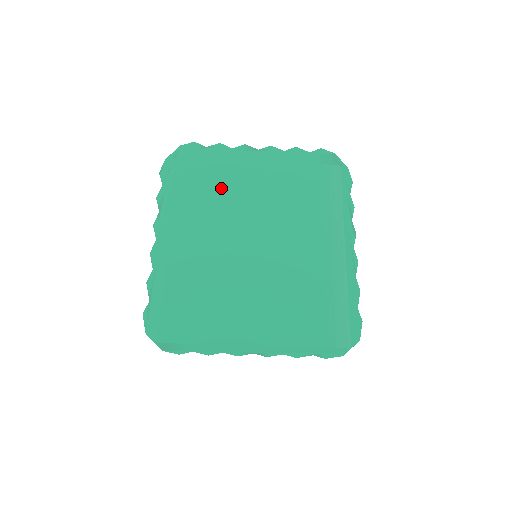
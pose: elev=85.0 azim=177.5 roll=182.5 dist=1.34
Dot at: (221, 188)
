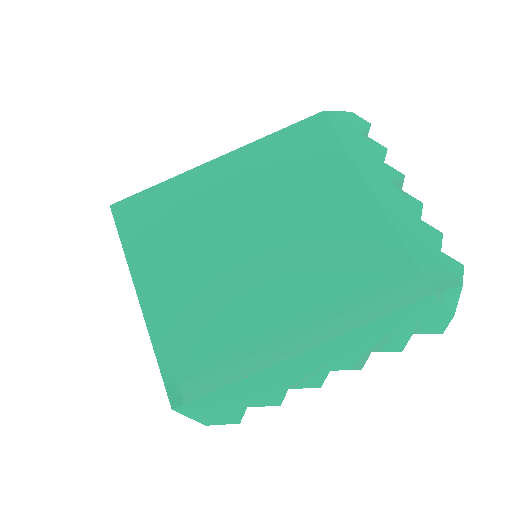
Dot at: (310, 172)
